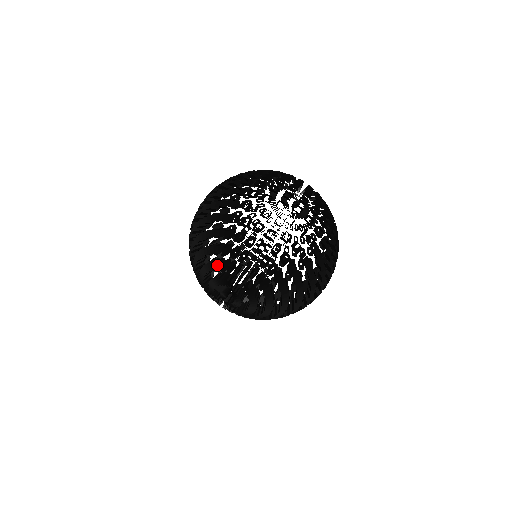
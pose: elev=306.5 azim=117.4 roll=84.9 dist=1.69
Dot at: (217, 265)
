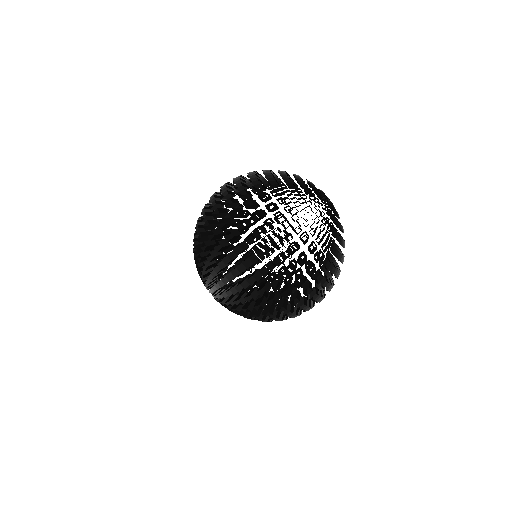
Dot at: occluded
